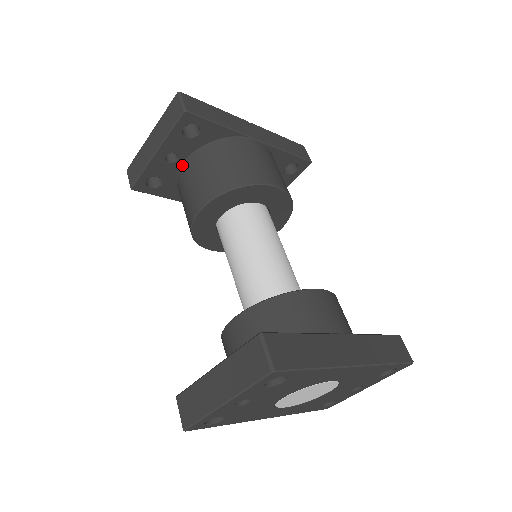
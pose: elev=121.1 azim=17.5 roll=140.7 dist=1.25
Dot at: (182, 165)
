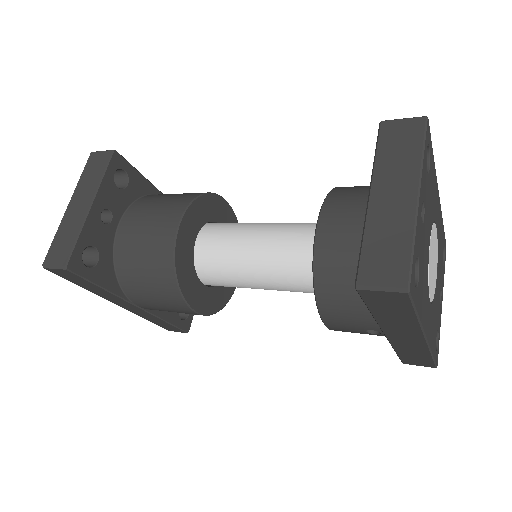
Dot at: (117, 229)
